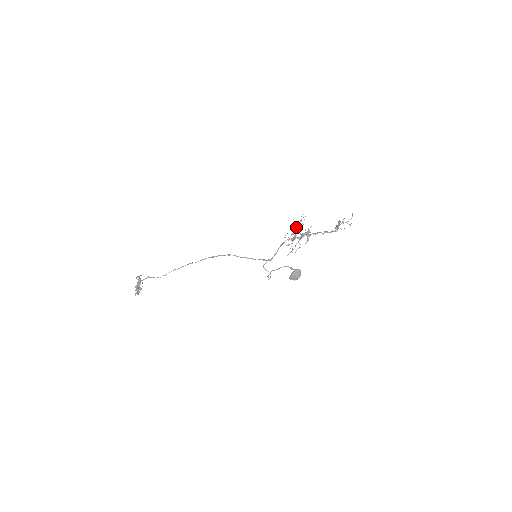
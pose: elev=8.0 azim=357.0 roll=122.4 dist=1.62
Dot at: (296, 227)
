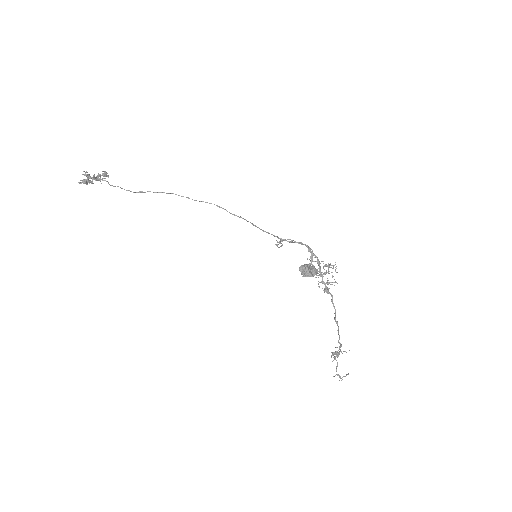
Dot at: (325, 264)
